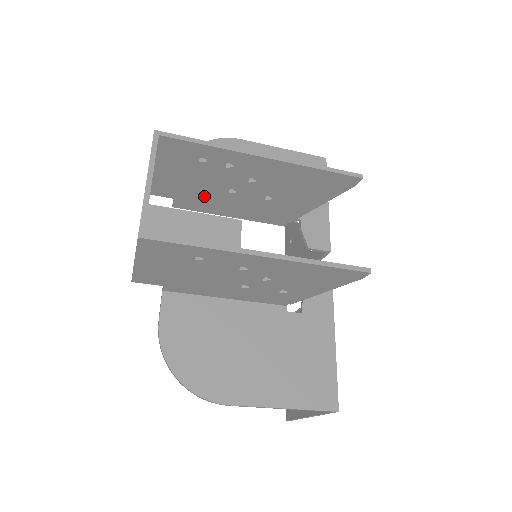
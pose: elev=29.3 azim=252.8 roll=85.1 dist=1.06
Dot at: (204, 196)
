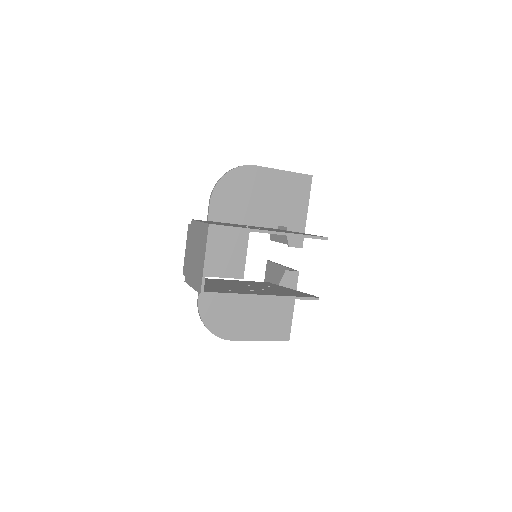
Dot at: occluded
